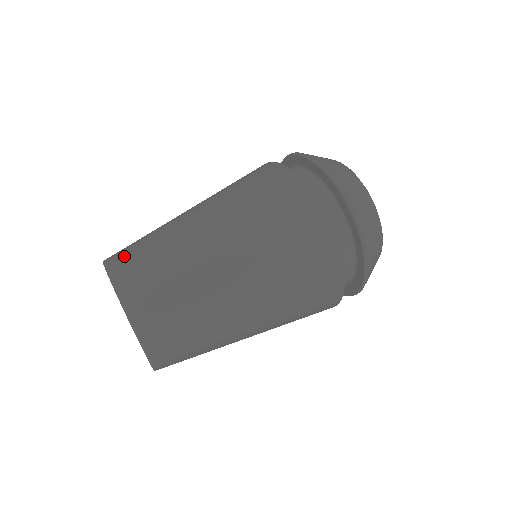
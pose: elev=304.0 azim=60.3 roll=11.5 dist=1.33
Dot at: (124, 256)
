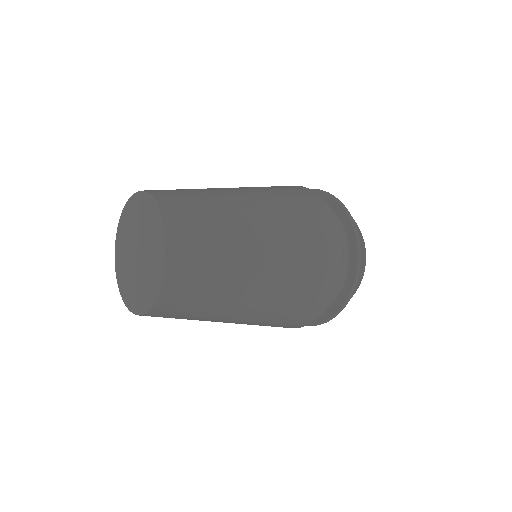
Dot at: occluded
